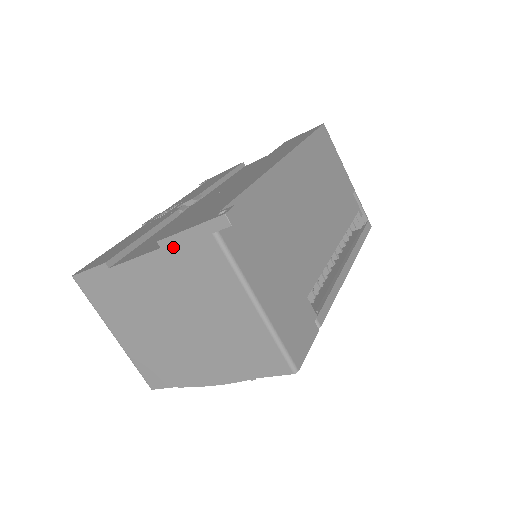
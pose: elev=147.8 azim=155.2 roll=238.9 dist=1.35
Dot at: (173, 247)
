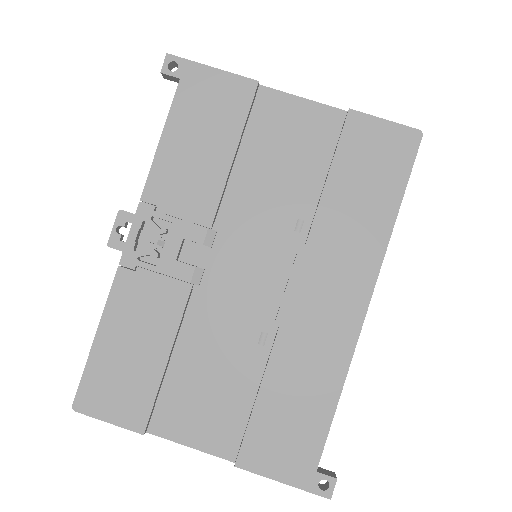
Dot at: occluded
